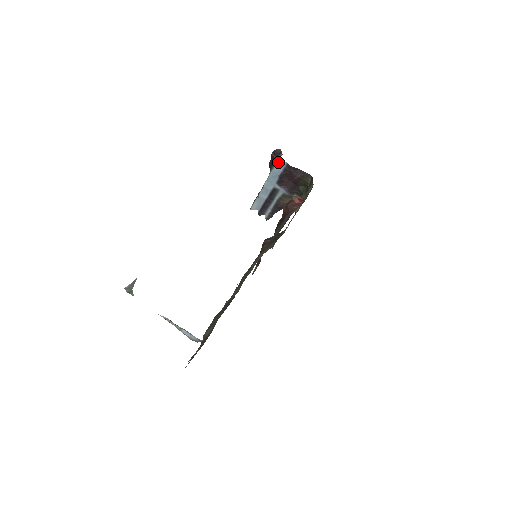
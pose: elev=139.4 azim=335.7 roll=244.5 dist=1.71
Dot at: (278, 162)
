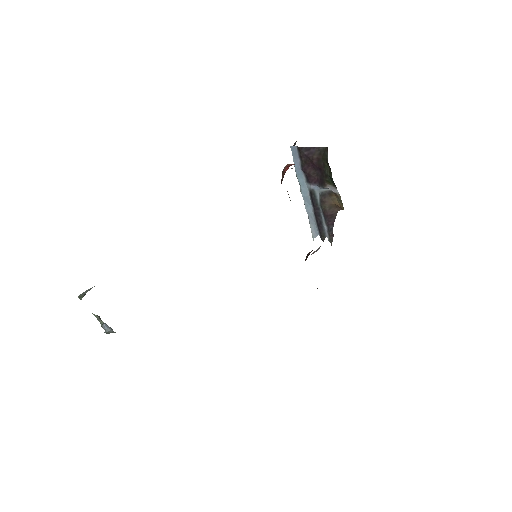
Dot at: occluded
